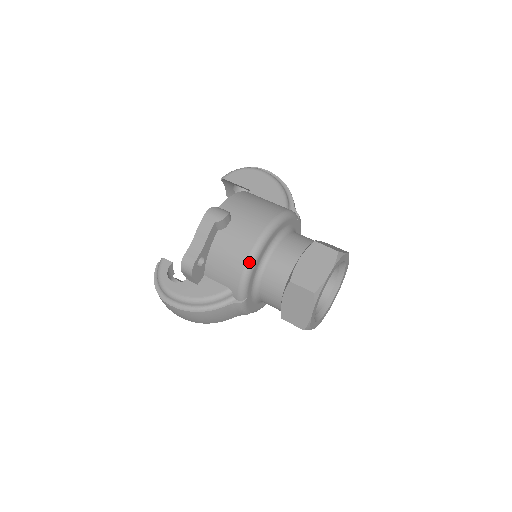
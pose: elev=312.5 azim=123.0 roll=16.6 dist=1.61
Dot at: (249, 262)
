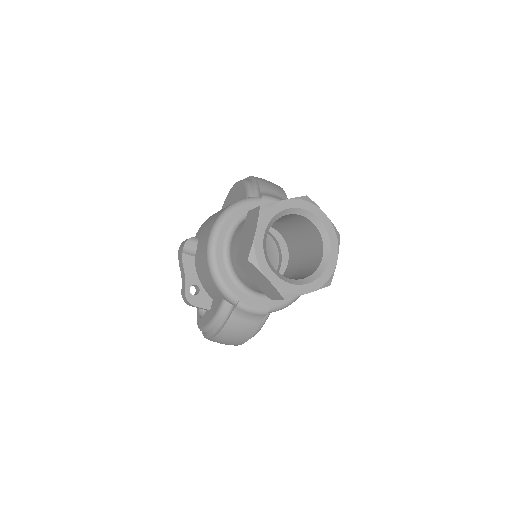
Dot at: (210, 267)
